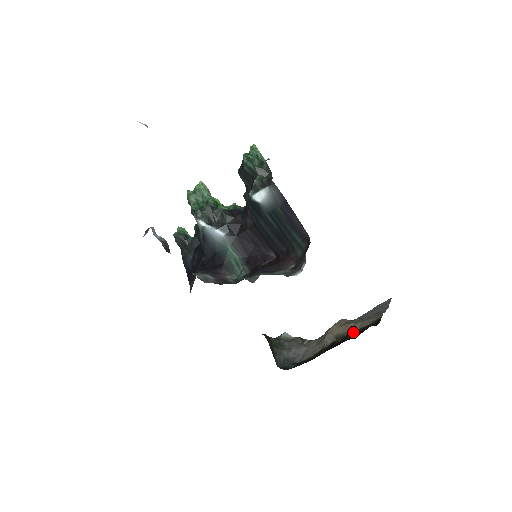
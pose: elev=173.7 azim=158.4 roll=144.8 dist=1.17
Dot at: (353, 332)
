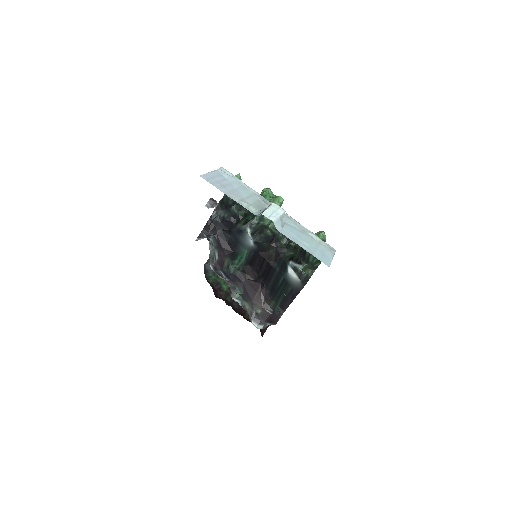
Dot at: occluded
